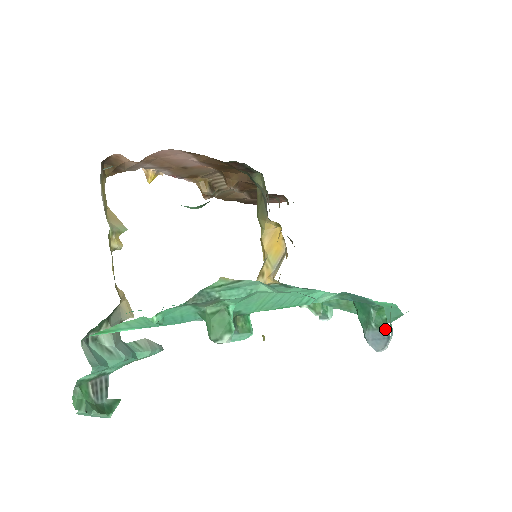
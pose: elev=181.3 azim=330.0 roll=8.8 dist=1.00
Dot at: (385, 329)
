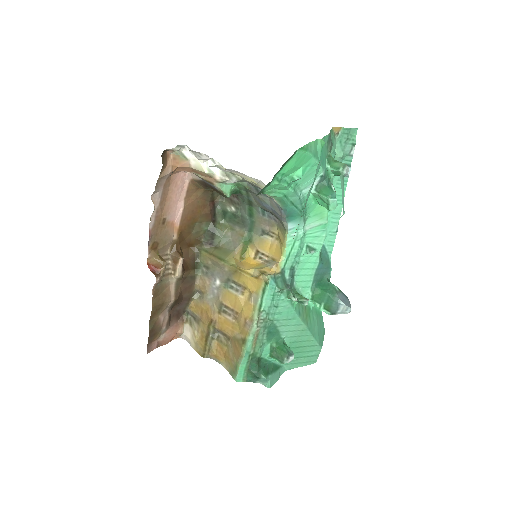
Dot at: (342, 292)
